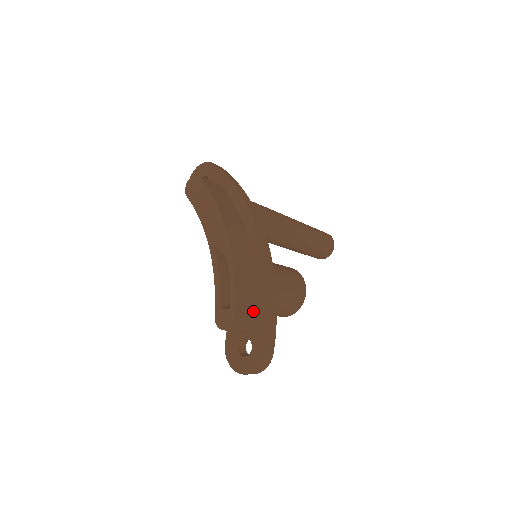
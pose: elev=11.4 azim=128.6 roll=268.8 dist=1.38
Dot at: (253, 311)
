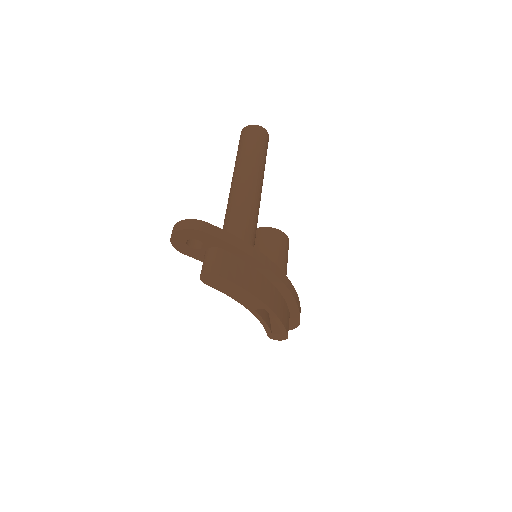
Dot at: (289, 316)
